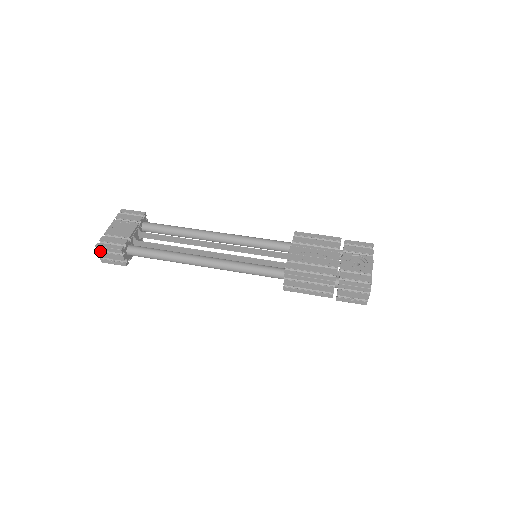
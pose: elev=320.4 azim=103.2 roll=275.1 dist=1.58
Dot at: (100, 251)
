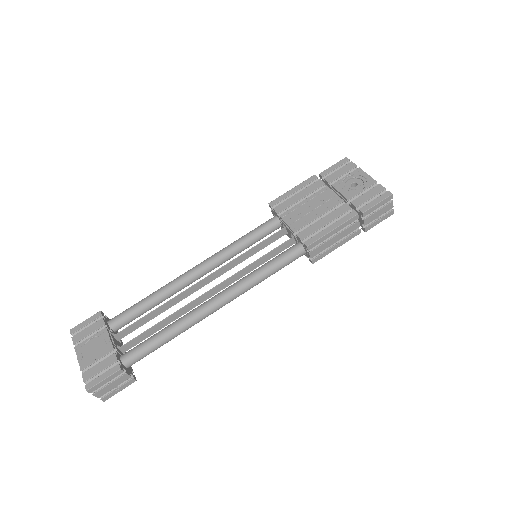
Dot at: (95, 392)
